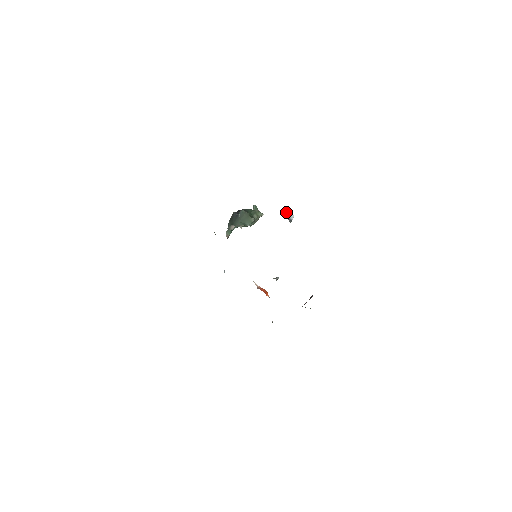
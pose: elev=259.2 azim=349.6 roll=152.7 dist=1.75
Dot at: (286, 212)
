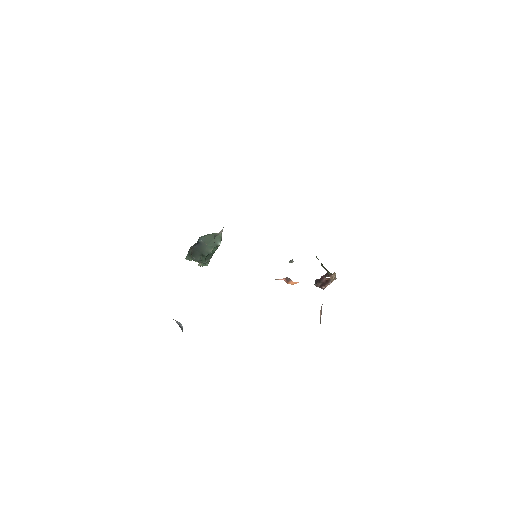
Dot at: occluded
